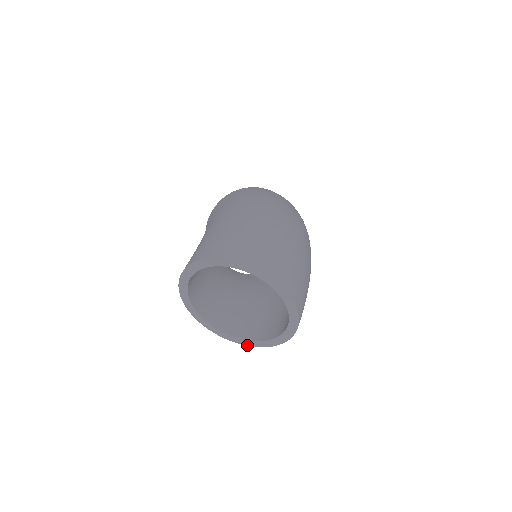
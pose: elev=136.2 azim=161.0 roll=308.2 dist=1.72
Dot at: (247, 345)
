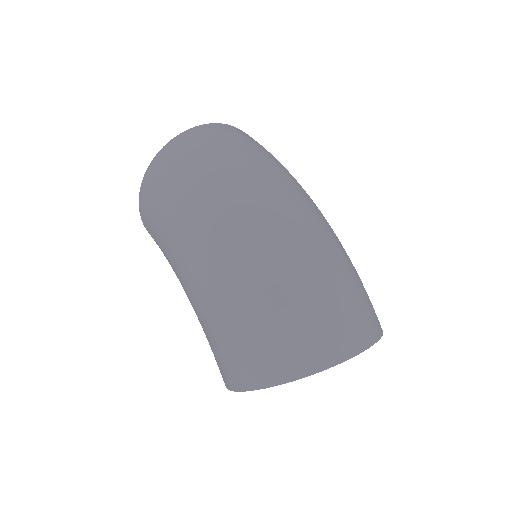
Dot at: occluded
